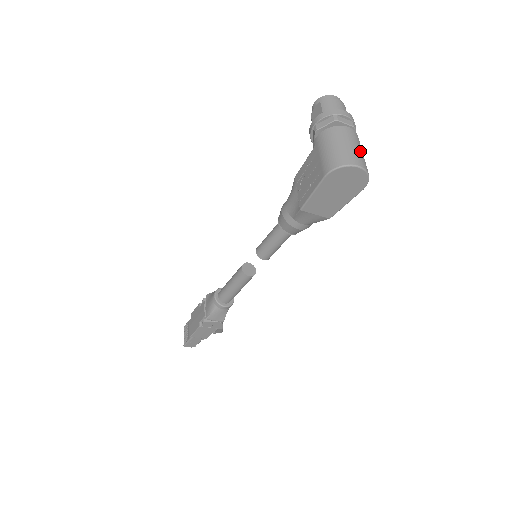
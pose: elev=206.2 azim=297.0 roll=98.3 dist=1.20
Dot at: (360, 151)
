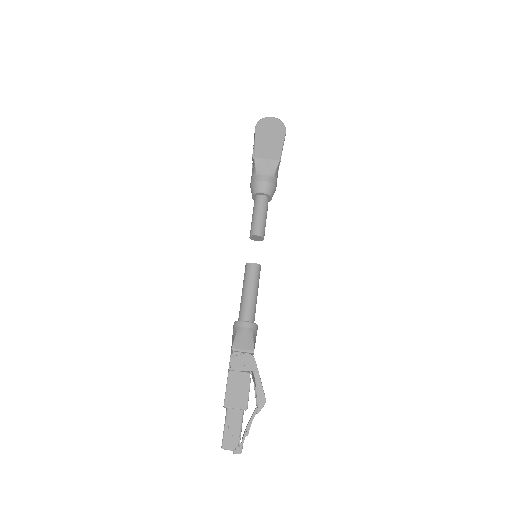
Dot at: occluded
